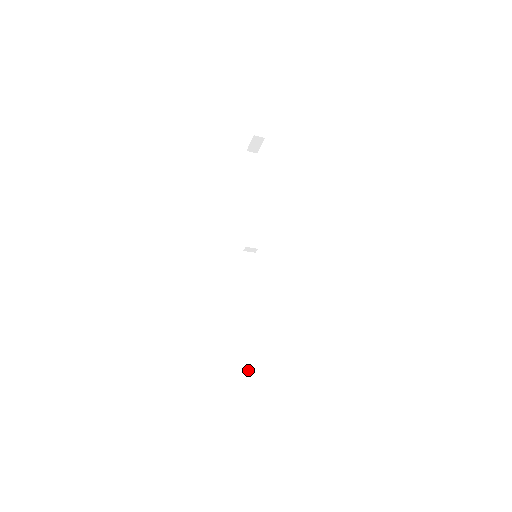
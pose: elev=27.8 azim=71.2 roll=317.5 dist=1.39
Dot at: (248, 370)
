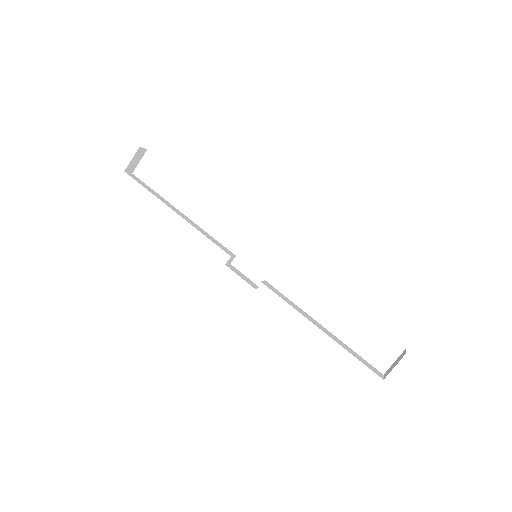
Dot at: (350, 351)
